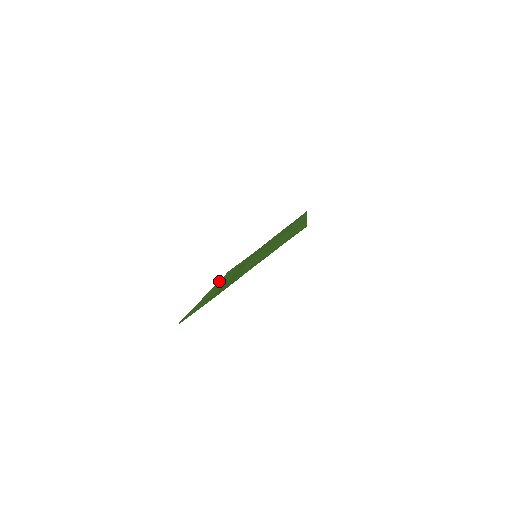
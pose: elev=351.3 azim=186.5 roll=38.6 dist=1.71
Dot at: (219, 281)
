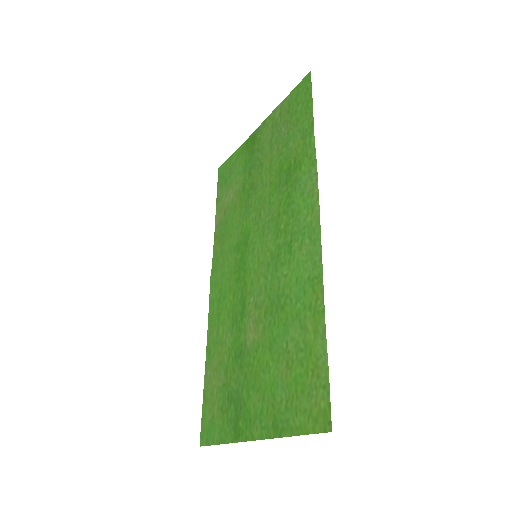
Dot at: (215, 224)
